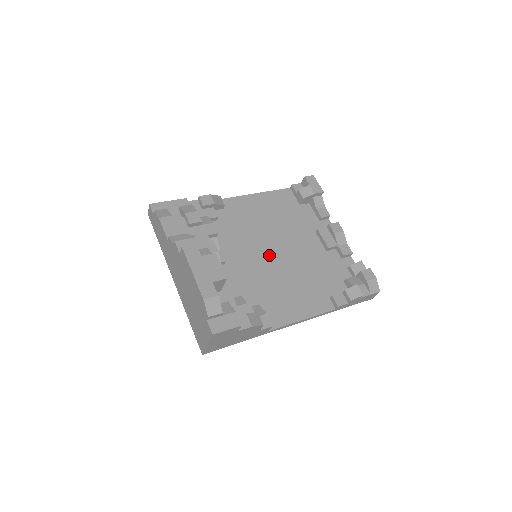
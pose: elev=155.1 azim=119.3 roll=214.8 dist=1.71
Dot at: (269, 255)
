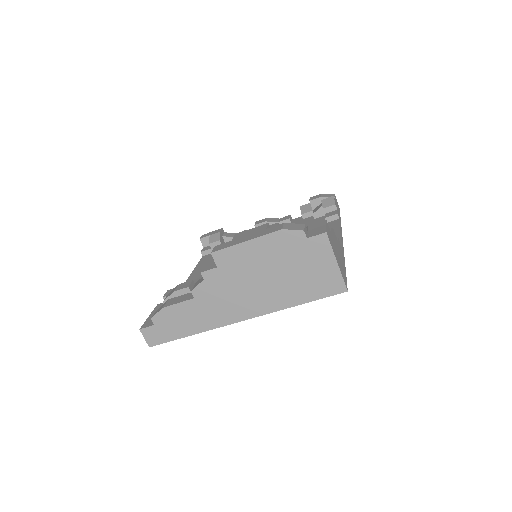
Dot at: occluded
